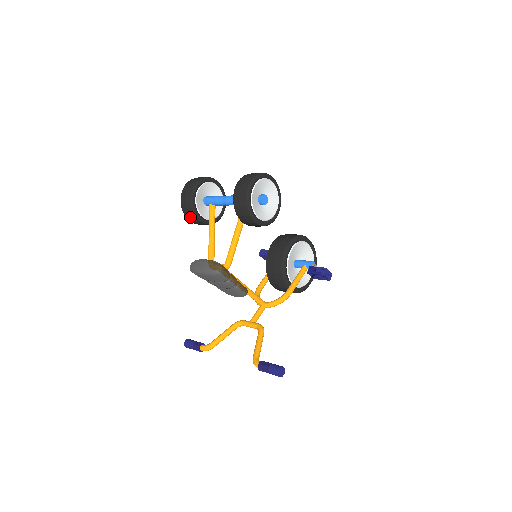
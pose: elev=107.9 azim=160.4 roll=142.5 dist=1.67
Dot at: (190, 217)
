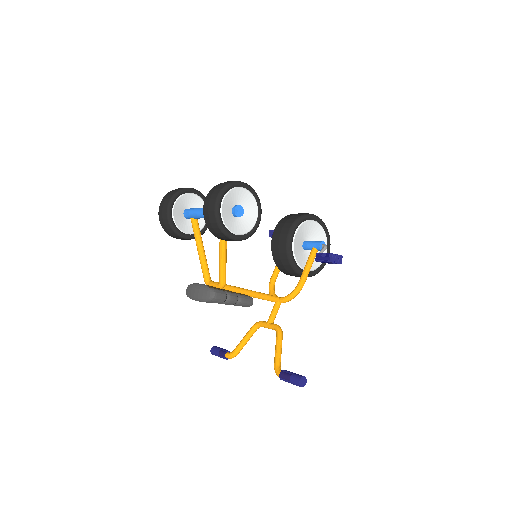
Dot at: (174, 237)
